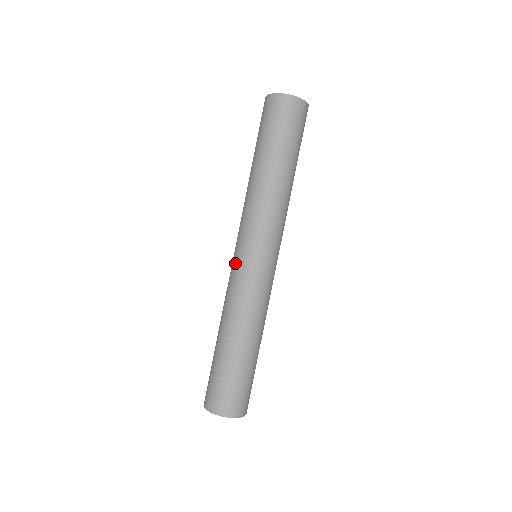
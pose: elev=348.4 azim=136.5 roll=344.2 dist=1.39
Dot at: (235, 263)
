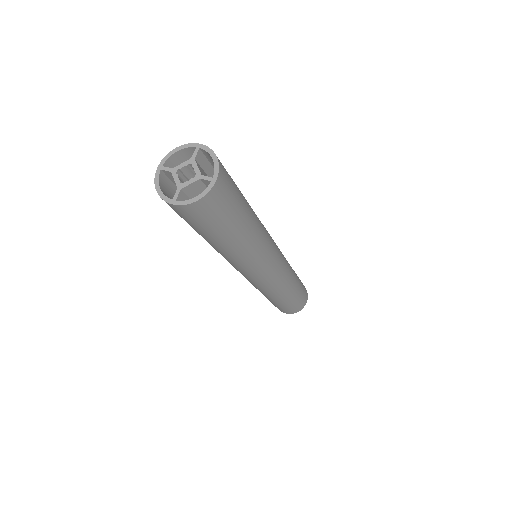
Dot at: (247, 279)
